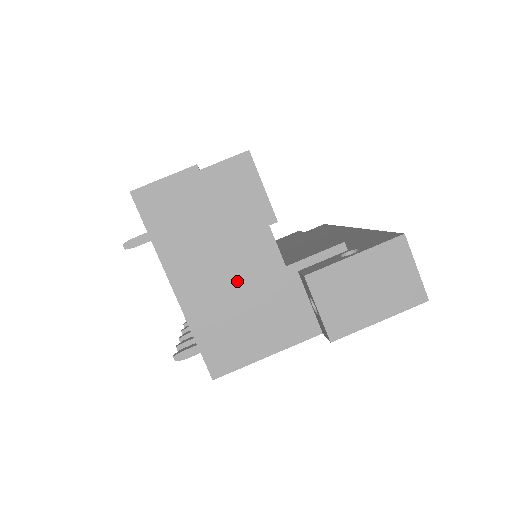
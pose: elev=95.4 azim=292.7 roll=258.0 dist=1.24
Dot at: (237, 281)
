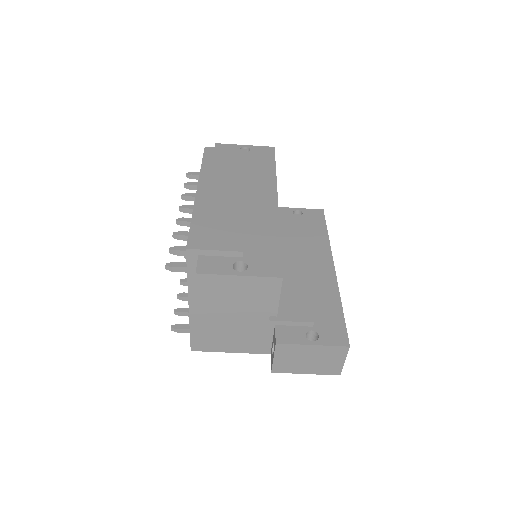
Dot at: (233, 316)
